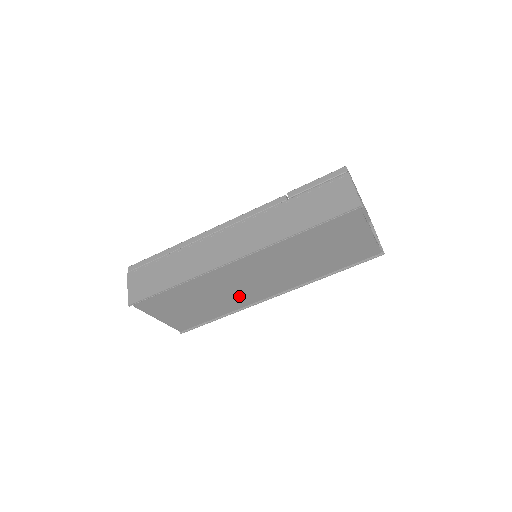
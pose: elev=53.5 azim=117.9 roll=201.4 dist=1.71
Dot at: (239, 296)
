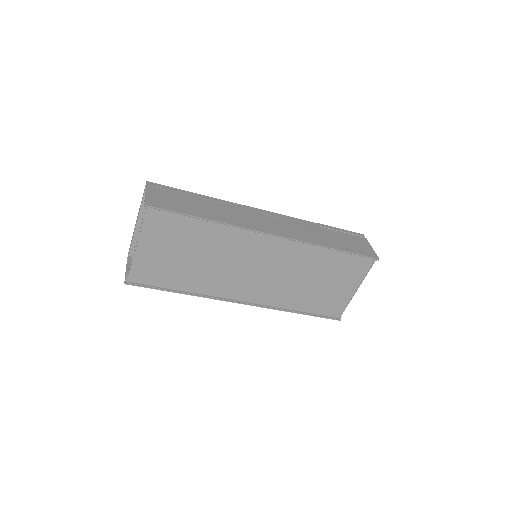
Dot at: (222, 279)
